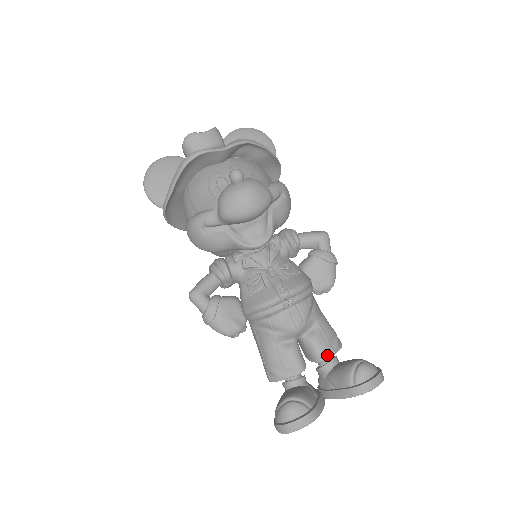
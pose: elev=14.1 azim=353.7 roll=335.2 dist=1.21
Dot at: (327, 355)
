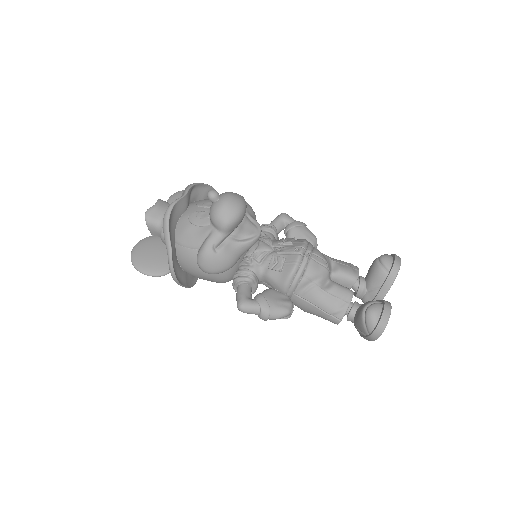
Dot at: (356, 273)
